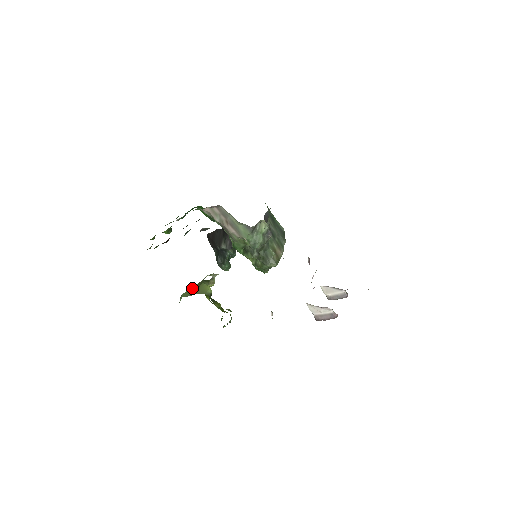
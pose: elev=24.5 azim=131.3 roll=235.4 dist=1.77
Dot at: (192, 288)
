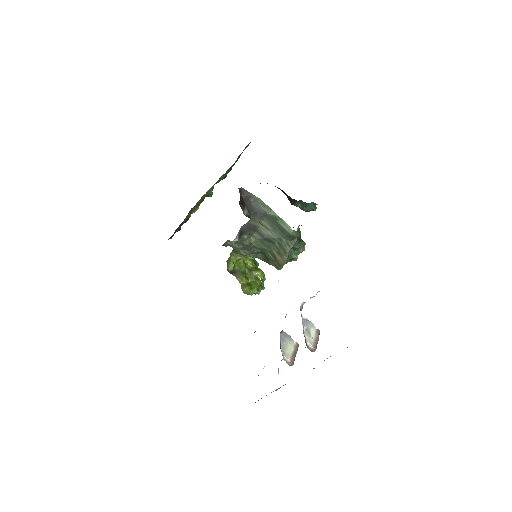
Dot at: occluded
